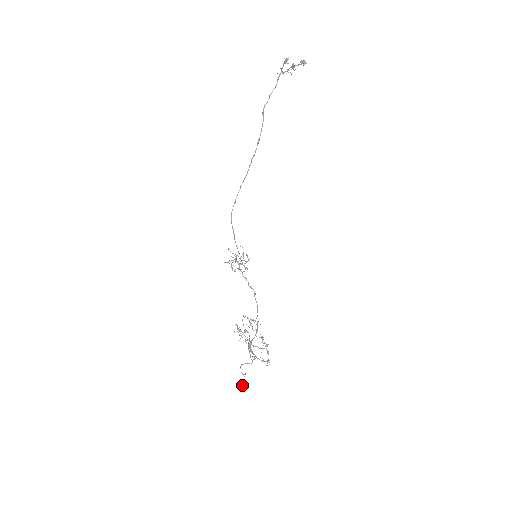
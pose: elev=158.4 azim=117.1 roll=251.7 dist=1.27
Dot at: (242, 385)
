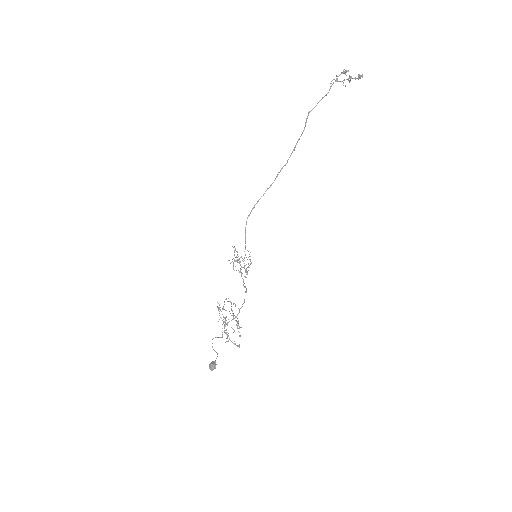
Dot at: (214, 367)
